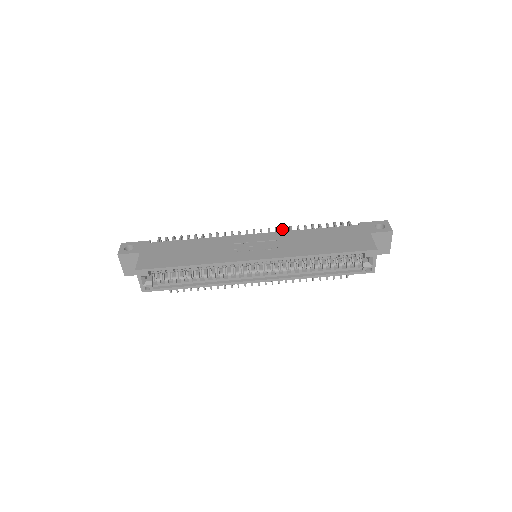
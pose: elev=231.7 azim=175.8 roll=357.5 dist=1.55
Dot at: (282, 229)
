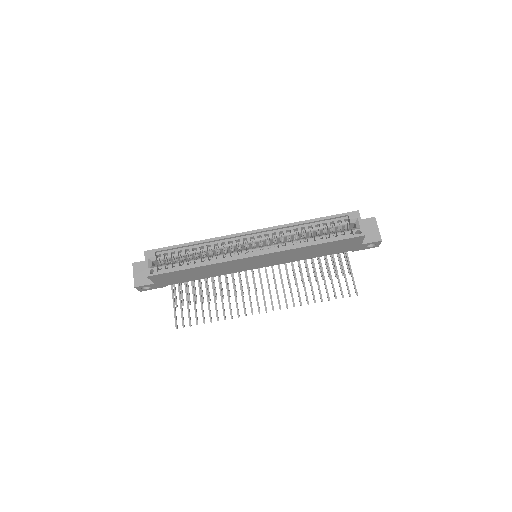
Dot at: occluded
